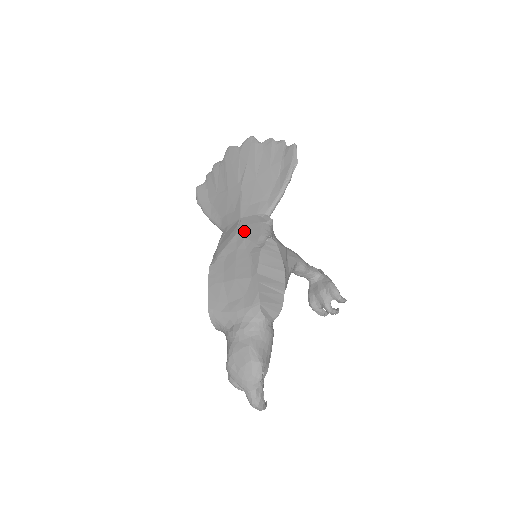
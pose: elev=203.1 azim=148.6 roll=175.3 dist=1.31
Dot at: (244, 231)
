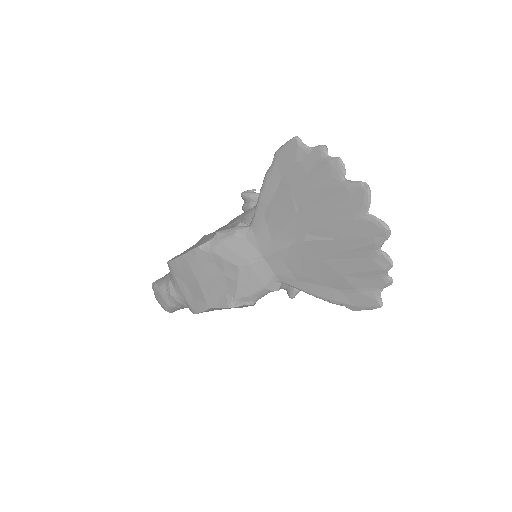
Dot at: (245, 276)
